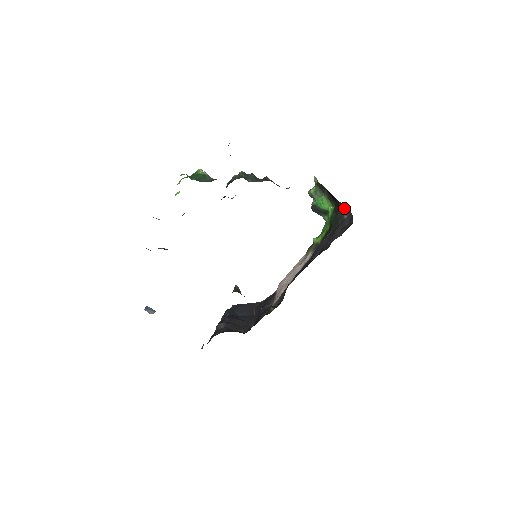
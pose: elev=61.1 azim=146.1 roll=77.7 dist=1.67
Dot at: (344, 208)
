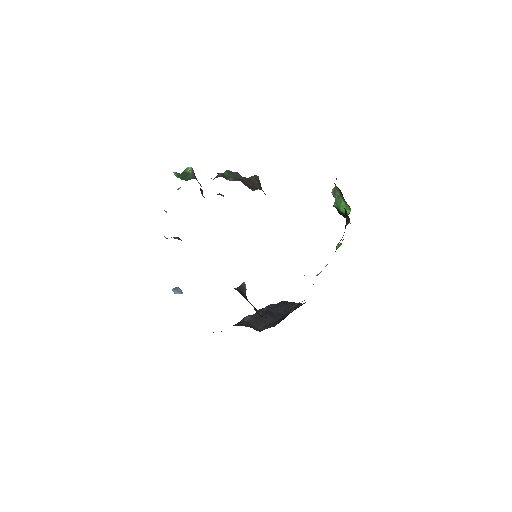
Dot at: (346, 214)
